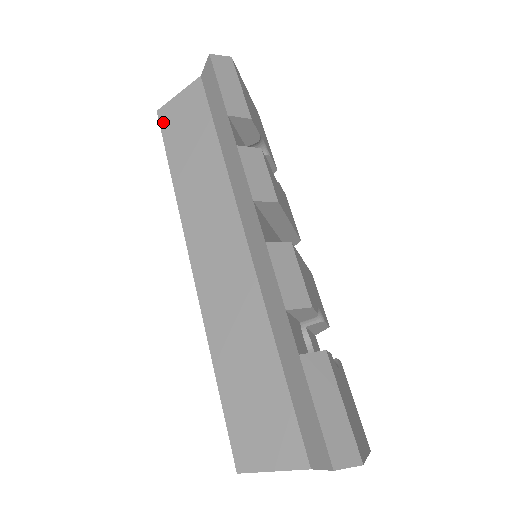
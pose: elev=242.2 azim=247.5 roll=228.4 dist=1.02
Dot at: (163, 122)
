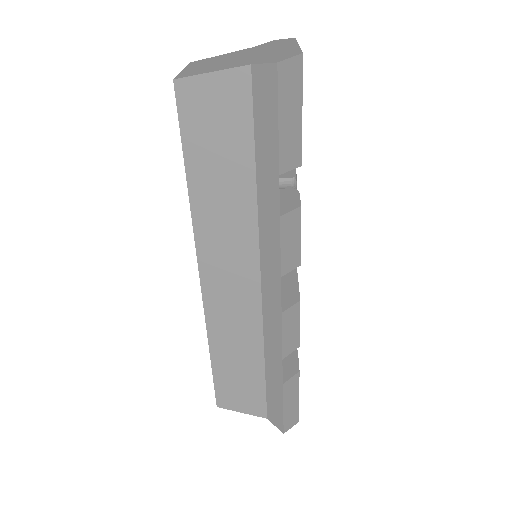
Dot at: (182, 105)
